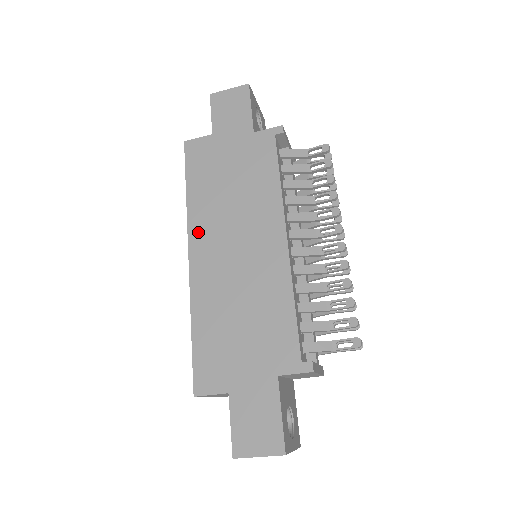
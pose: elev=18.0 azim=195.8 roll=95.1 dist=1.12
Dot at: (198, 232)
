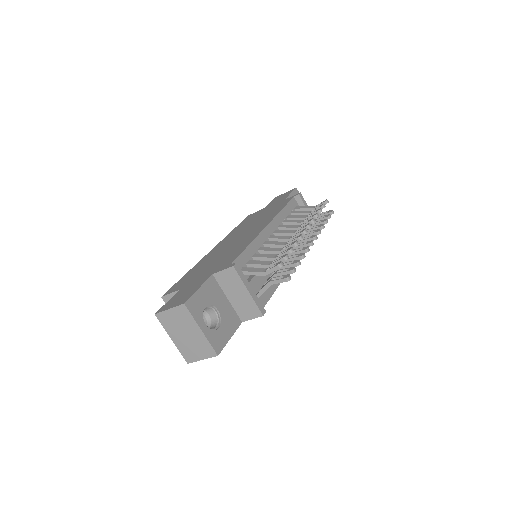
Dot at: (225, 240)
